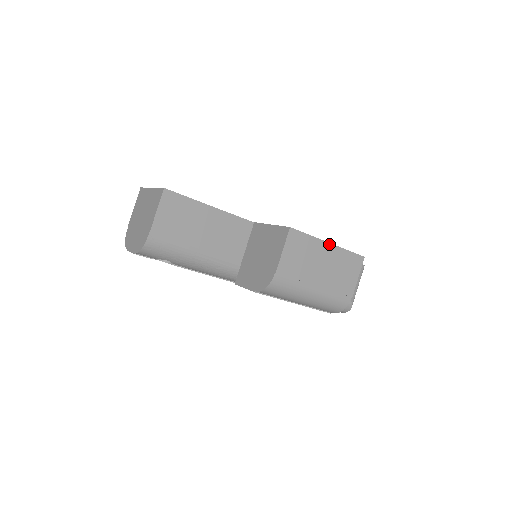
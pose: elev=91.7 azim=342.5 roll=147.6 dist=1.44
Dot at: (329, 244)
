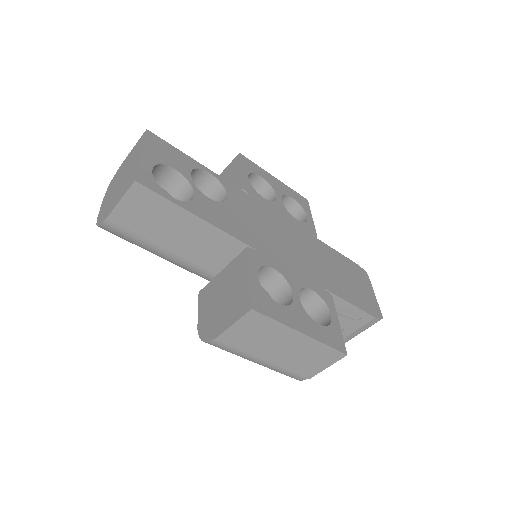
Dot at: (302, 334)
